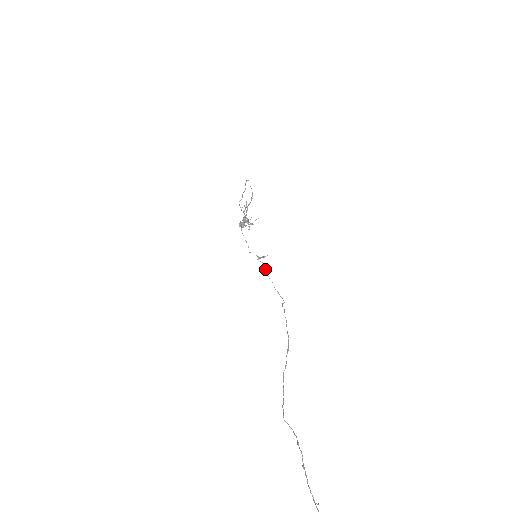
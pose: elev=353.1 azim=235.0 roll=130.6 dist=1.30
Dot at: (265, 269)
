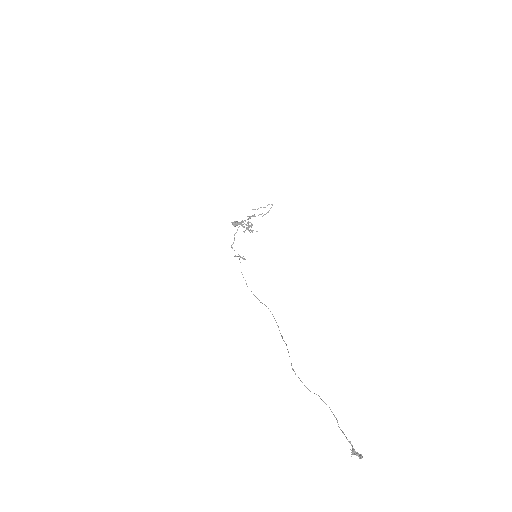
Dot at: occluded
